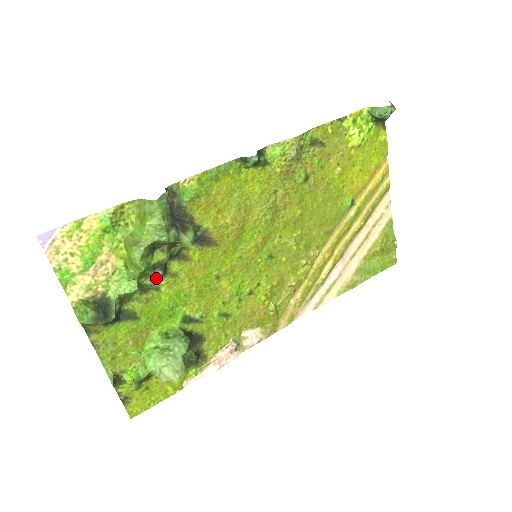
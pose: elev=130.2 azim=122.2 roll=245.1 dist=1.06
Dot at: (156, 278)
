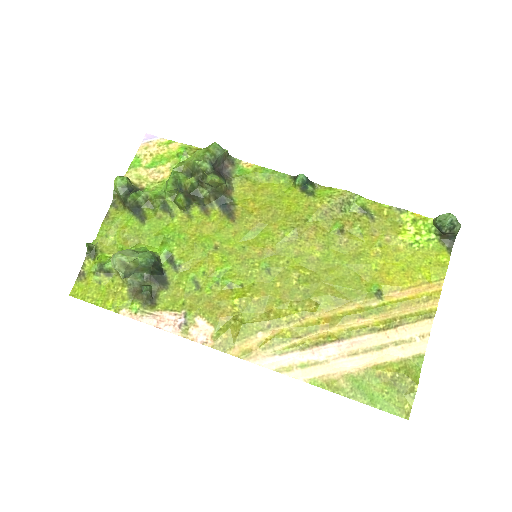
Dot at: (176, 200)
